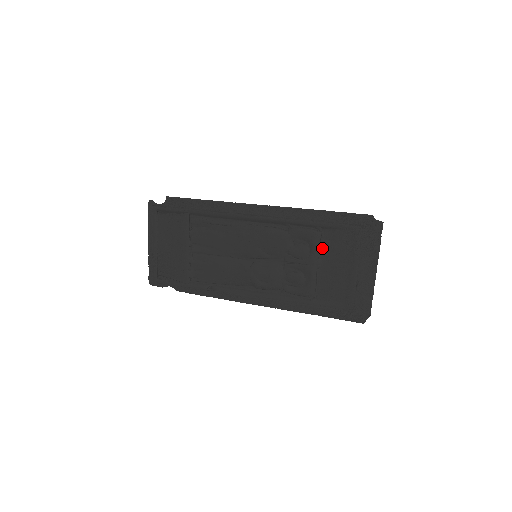
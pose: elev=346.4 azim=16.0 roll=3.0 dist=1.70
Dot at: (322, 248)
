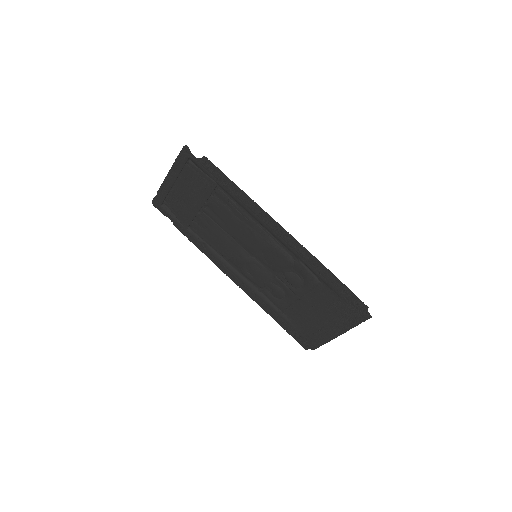
Dot at: (313, 291)
